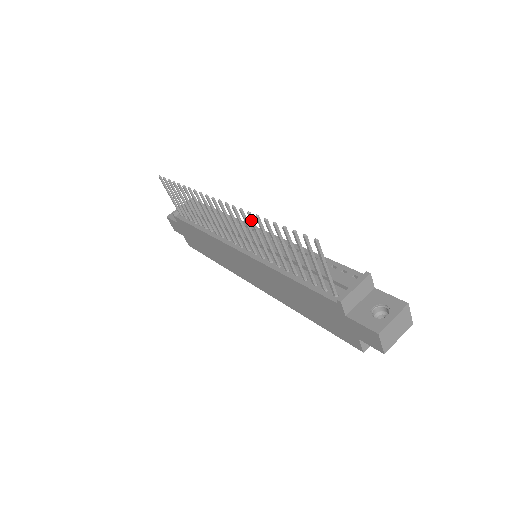
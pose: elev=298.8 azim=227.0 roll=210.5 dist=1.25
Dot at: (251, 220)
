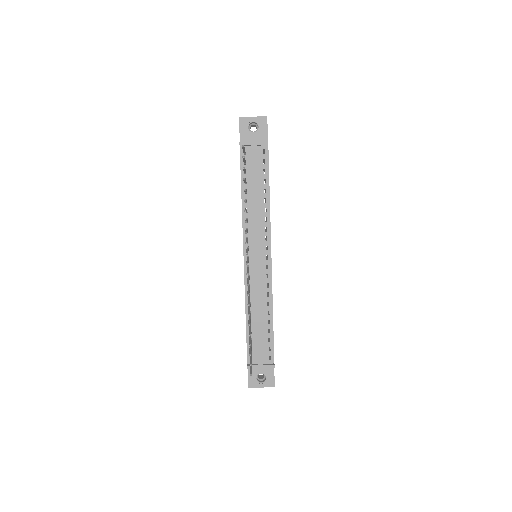
Dot at: occluded
